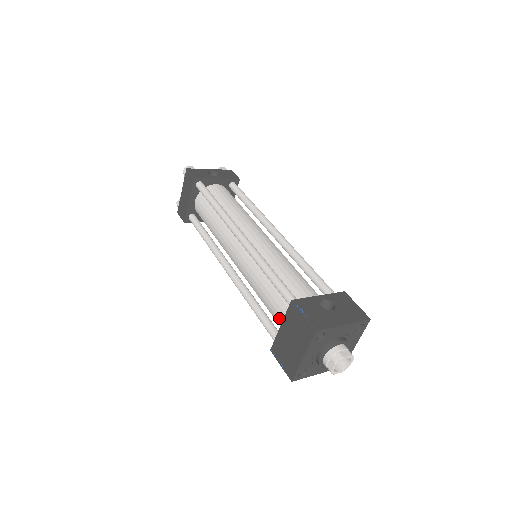
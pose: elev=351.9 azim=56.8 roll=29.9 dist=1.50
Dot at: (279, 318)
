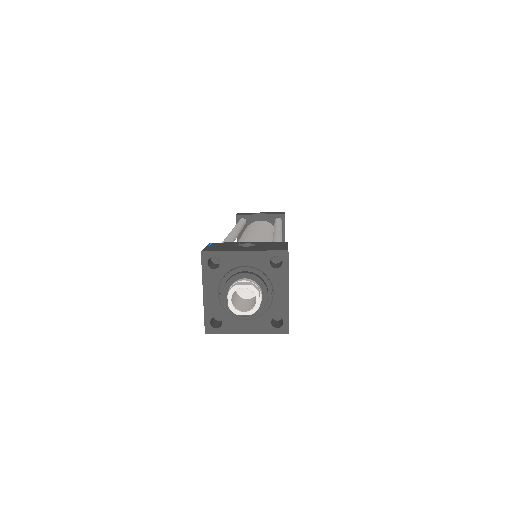
Dot at: occluded
